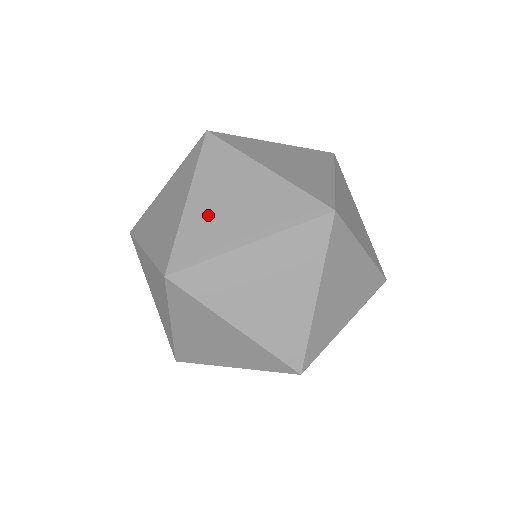
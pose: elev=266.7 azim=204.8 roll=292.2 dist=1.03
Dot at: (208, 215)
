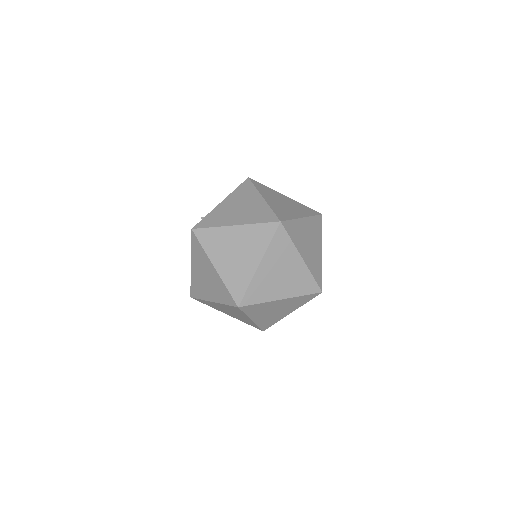
Dot at: (267, 278)
